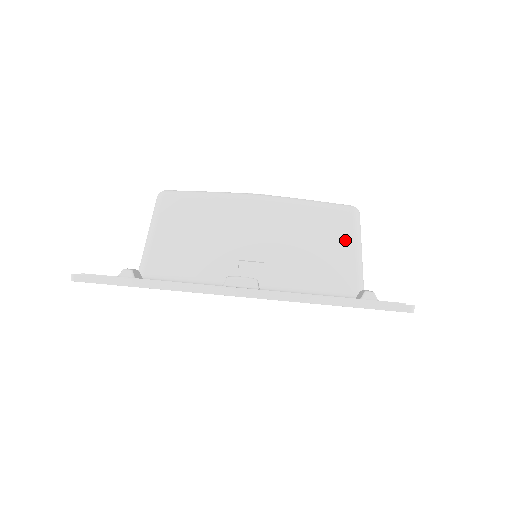
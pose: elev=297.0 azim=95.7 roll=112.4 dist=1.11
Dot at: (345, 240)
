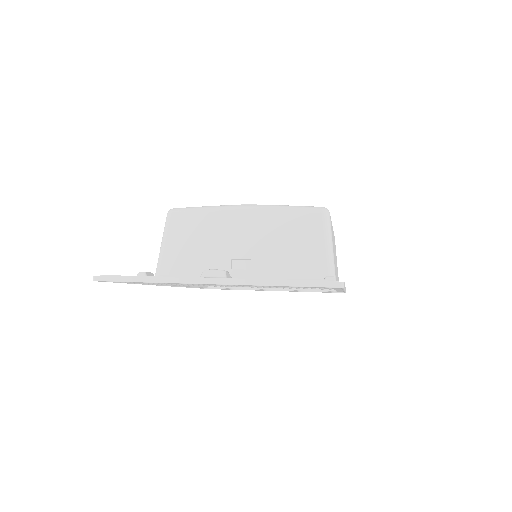
Dot at: (316, 236)
